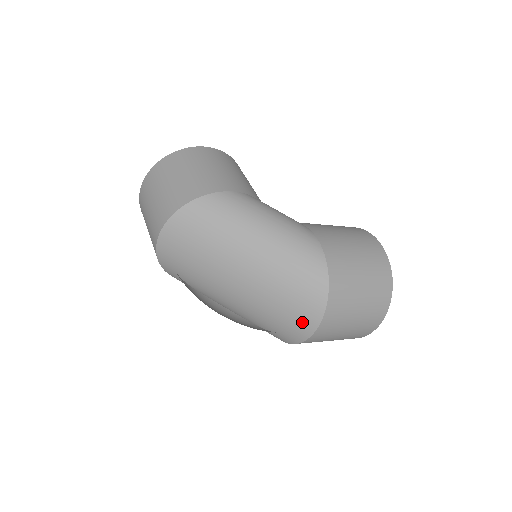
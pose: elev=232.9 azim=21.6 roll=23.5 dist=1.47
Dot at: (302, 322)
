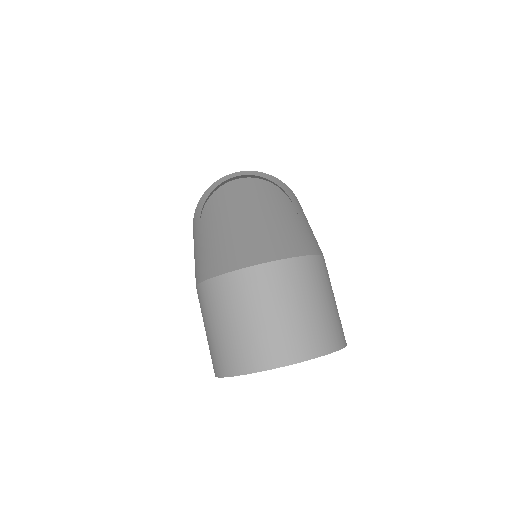
Dot at: (255, 254)
